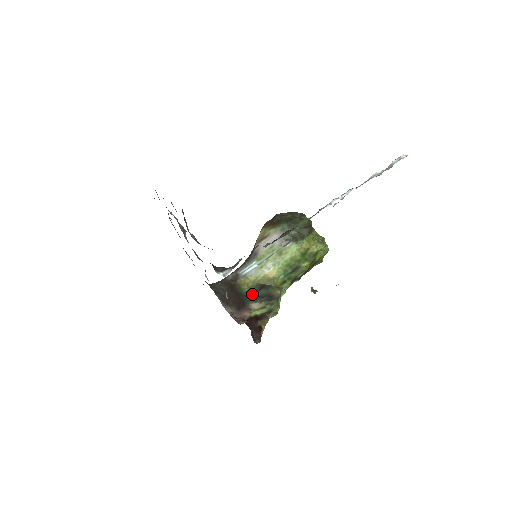
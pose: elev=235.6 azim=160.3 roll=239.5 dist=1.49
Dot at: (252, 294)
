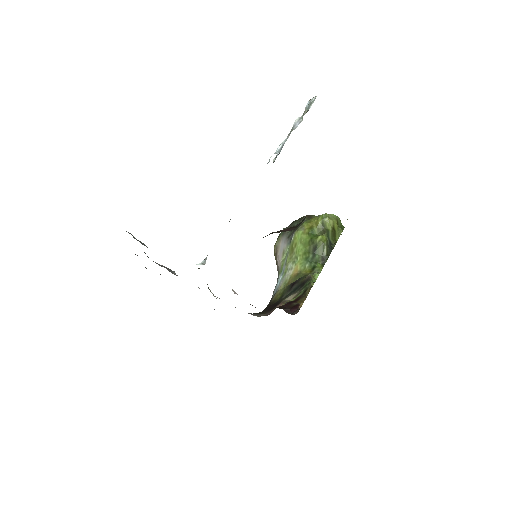
Dot at: (285, 295)
